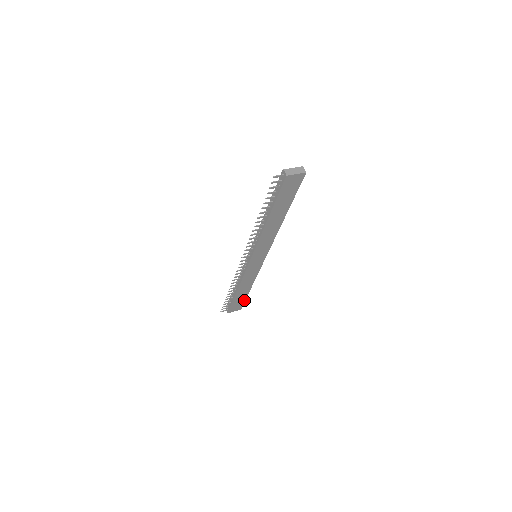
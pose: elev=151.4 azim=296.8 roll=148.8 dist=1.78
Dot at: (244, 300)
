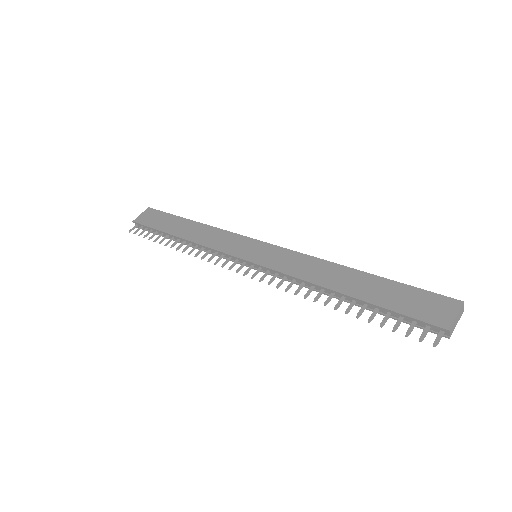
Dot at: occluded
